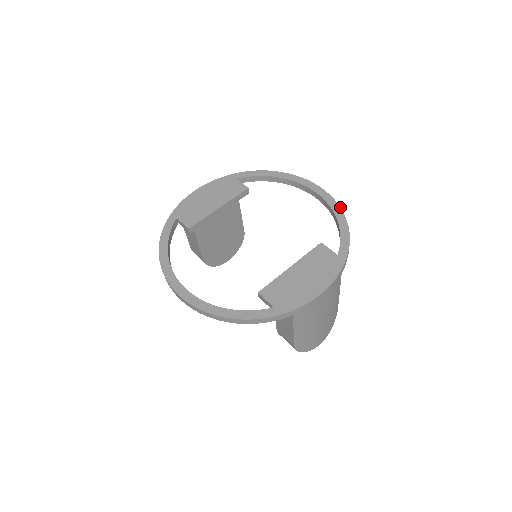
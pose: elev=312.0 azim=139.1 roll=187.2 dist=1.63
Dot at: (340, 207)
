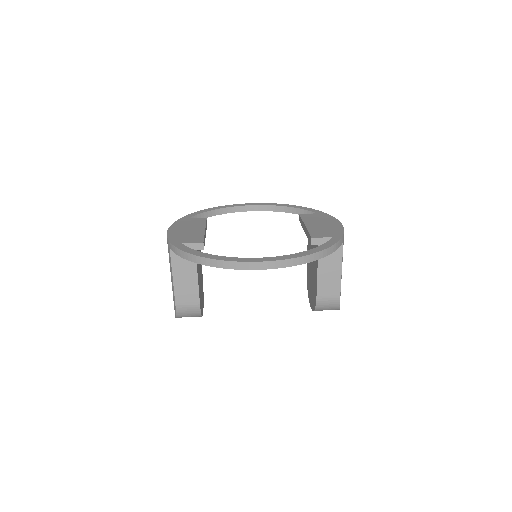
Dot at: occluded
